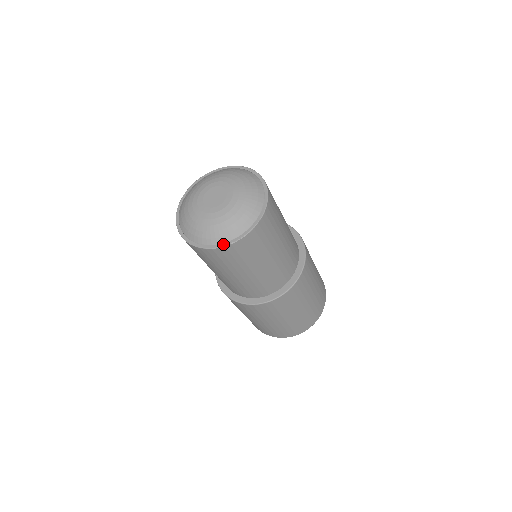
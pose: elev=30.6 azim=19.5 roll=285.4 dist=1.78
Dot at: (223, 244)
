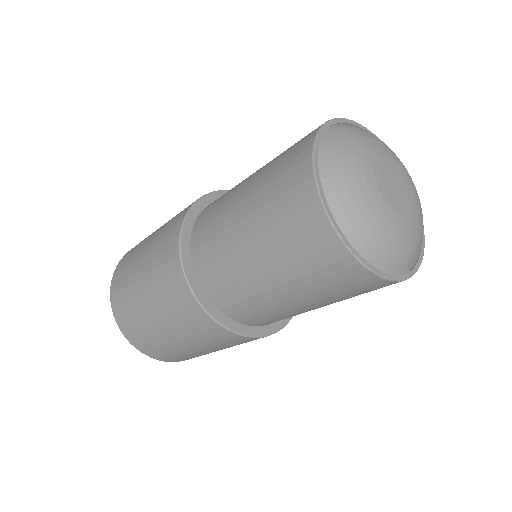
Dot at: (392, 276)
